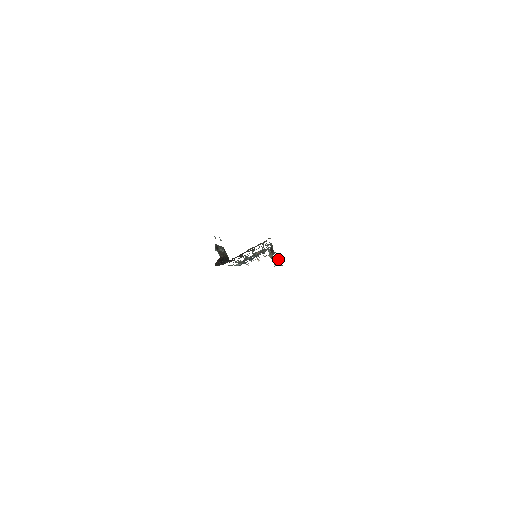
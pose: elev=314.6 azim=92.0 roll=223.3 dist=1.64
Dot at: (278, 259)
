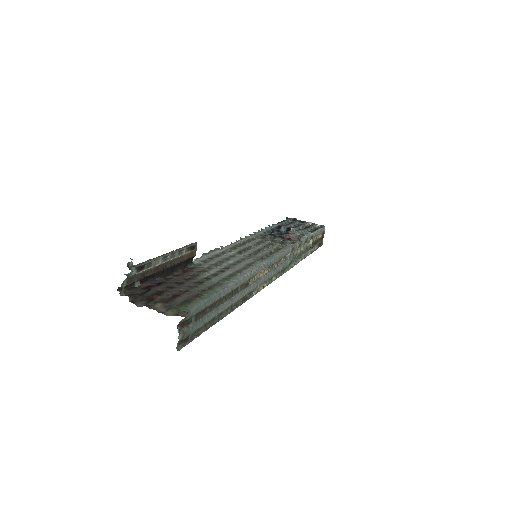
Dot at: (181, 340)
